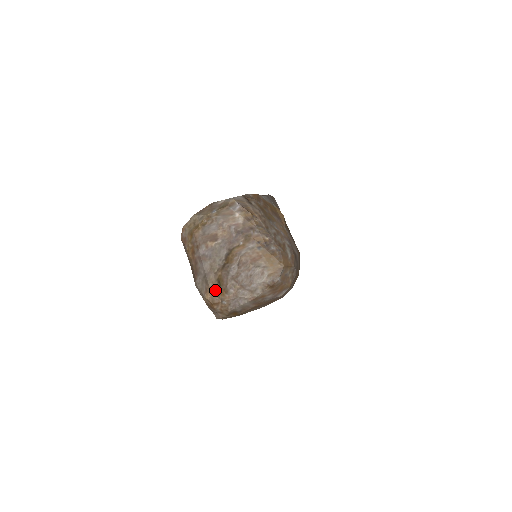
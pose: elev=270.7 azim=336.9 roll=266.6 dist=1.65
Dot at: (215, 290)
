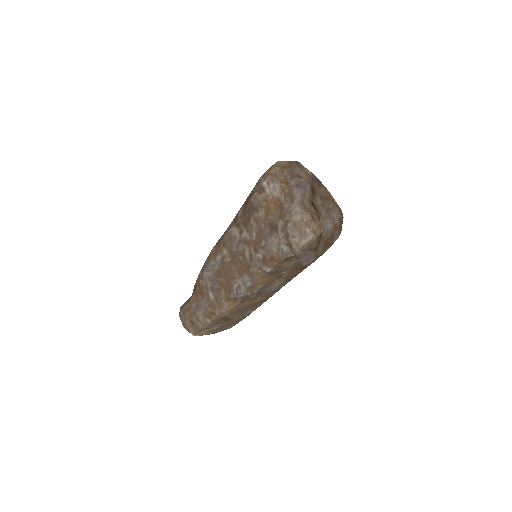
Dot at: (313, 209)
